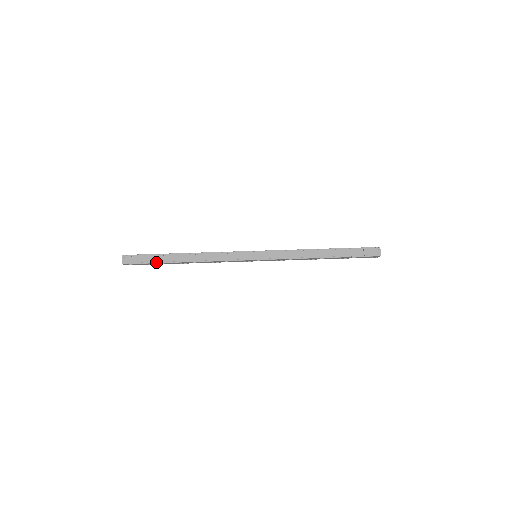
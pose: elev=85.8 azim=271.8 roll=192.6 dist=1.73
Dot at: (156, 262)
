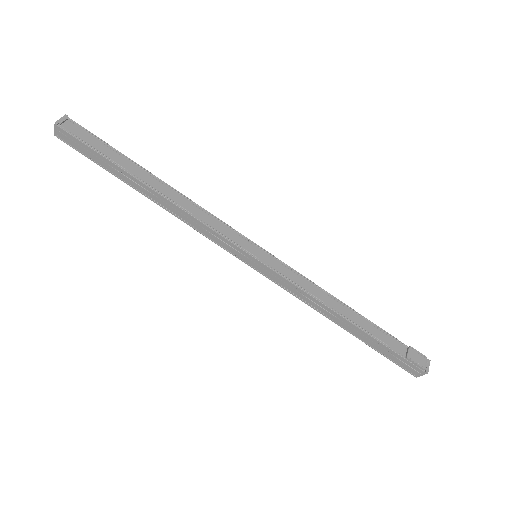
Dot at: (108, 158)
